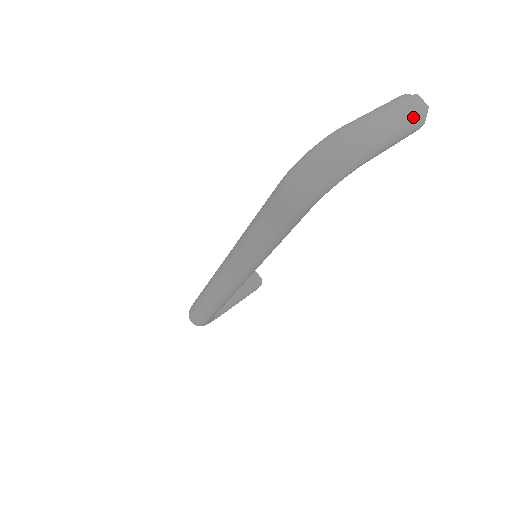
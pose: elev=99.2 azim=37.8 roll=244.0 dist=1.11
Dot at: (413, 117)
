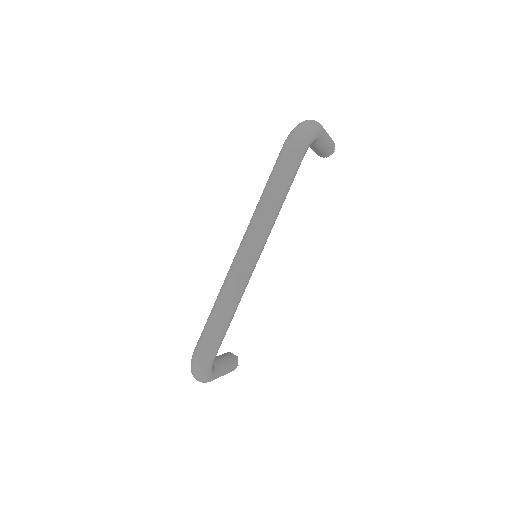
Dot at: (331, 138)
